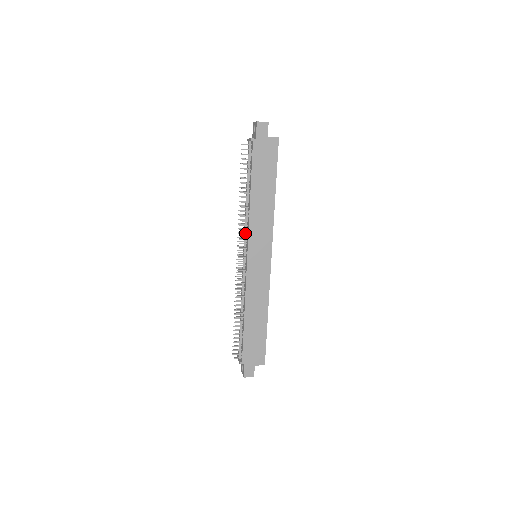
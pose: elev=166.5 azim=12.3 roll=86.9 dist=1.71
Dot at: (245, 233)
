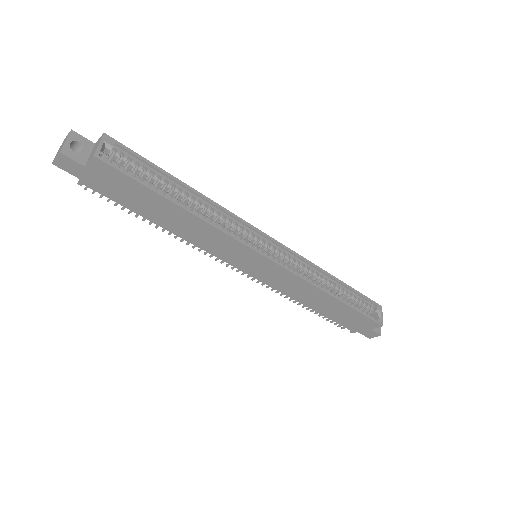
Dot at: occluded
